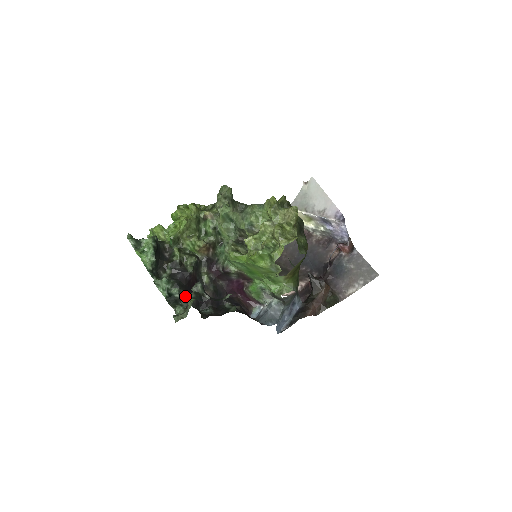
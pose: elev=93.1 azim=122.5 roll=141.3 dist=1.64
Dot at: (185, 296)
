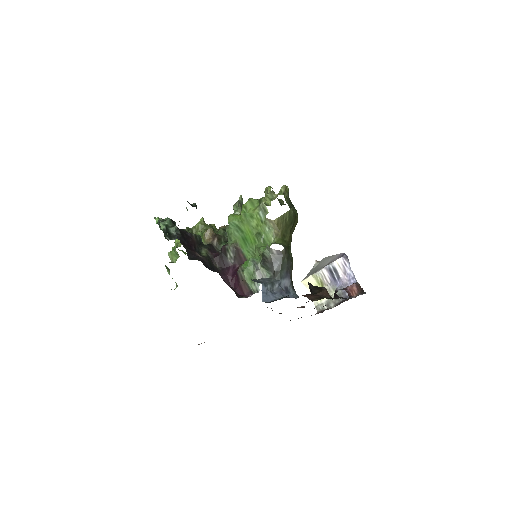
Dot at: (180, 237)
